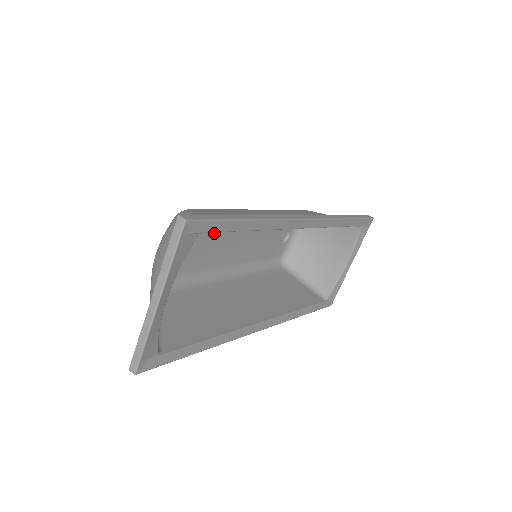
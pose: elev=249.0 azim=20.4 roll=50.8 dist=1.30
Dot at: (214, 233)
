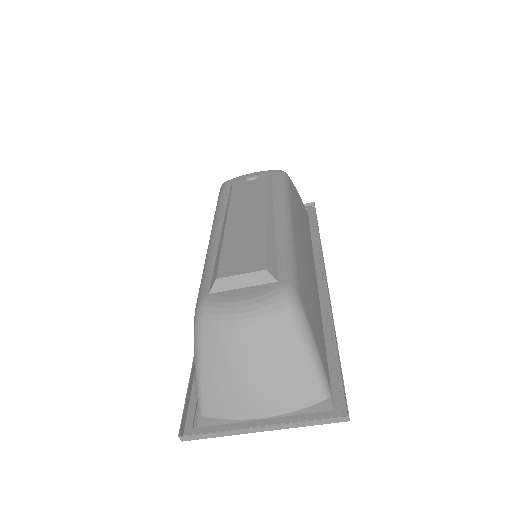
Dot at: occluded
